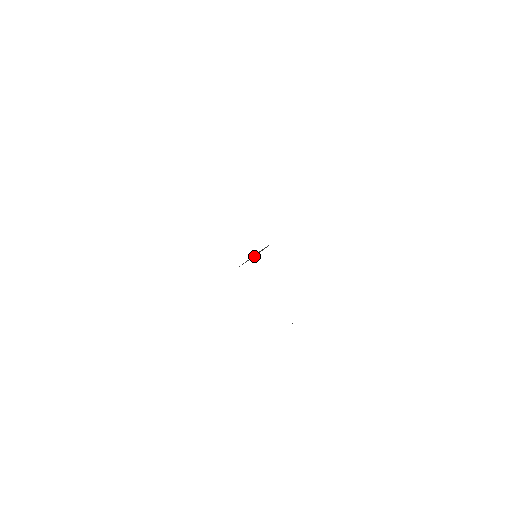
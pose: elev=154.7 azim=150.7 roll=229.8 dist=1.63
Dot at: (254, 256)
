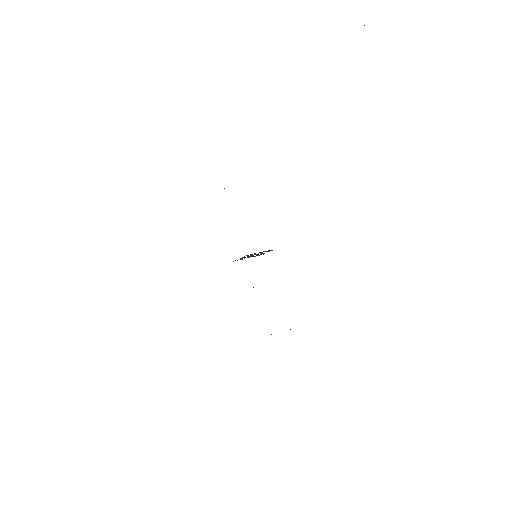
Dot at: occluded
